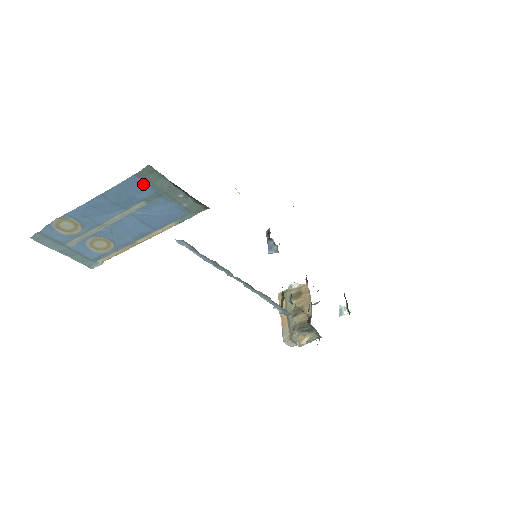
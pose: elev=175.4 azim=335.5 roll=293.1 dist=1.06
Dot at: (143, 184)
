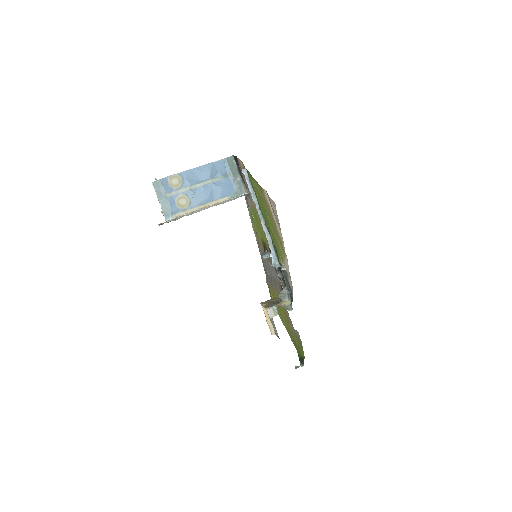
Dot at: (225, 166)
